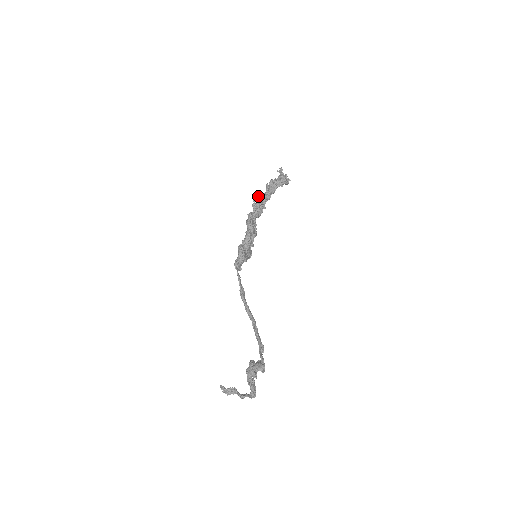
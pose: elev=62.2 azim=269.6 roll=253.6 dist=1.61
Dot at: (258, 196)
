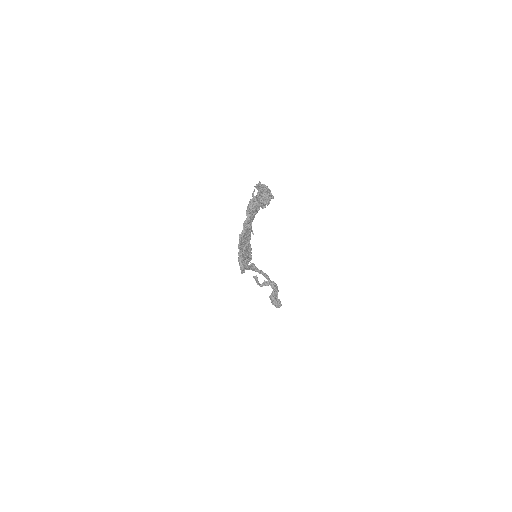
Dot at: (242, 234)
